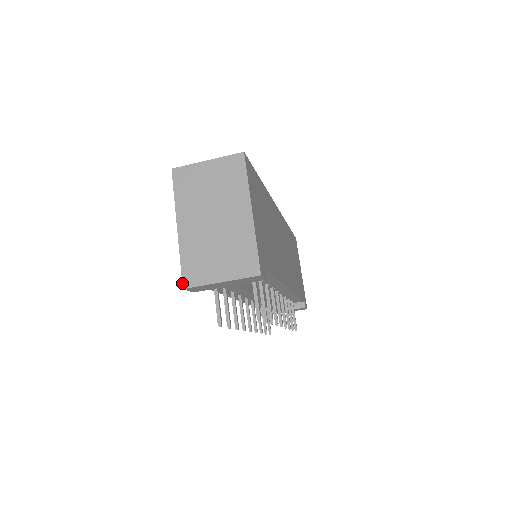
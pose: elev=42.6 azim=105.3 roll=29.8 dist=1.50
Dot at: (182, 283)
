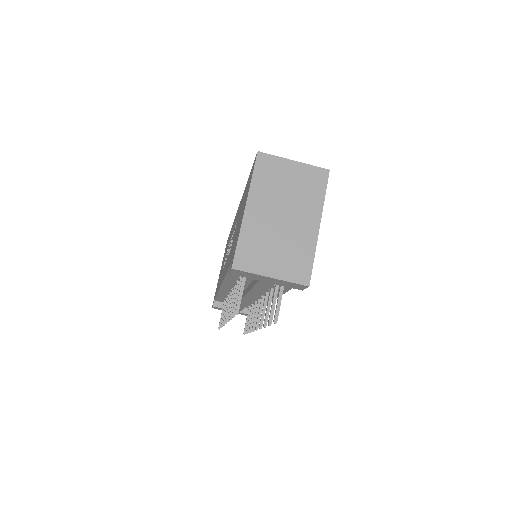
Dot at: (233, 263)
